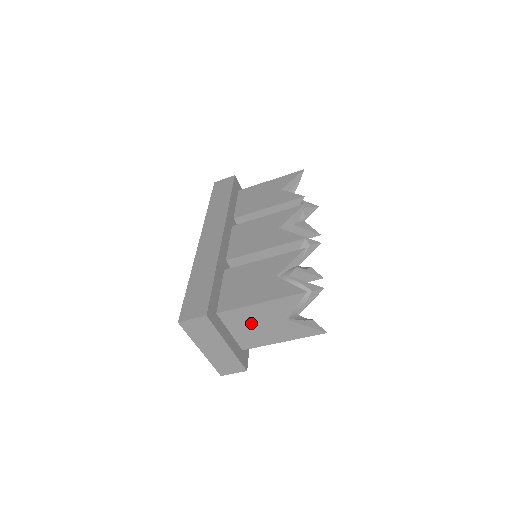
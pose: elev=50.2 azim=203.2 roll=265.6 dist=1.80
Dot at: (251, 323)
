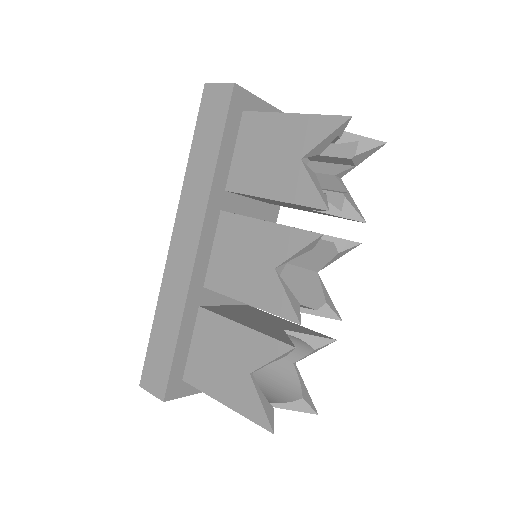
Dot at: occluded
